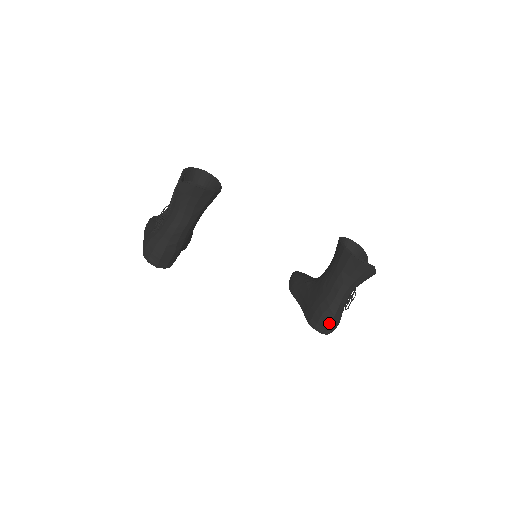
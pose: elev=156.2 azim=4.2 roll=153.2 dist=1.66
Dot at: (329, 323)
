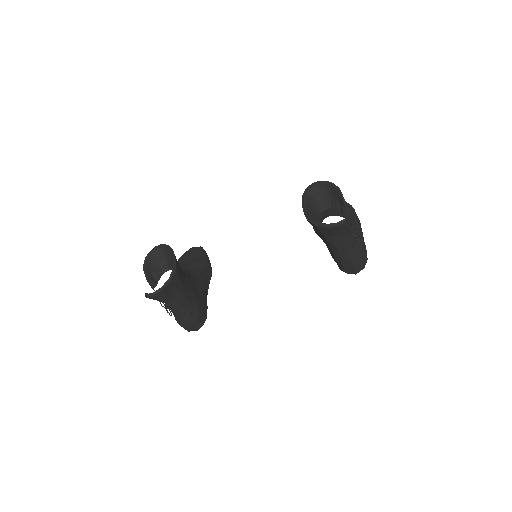
Dot at: (353, 268)
